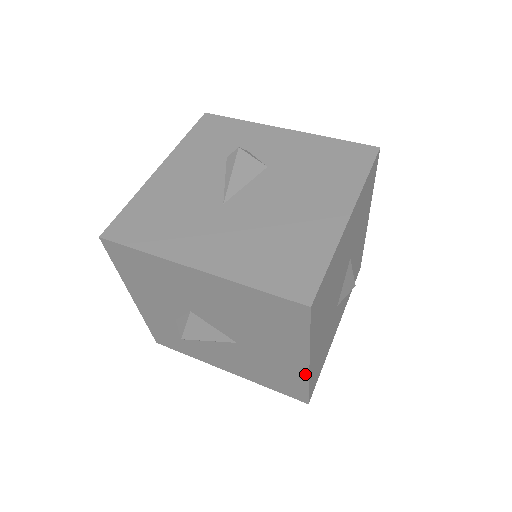
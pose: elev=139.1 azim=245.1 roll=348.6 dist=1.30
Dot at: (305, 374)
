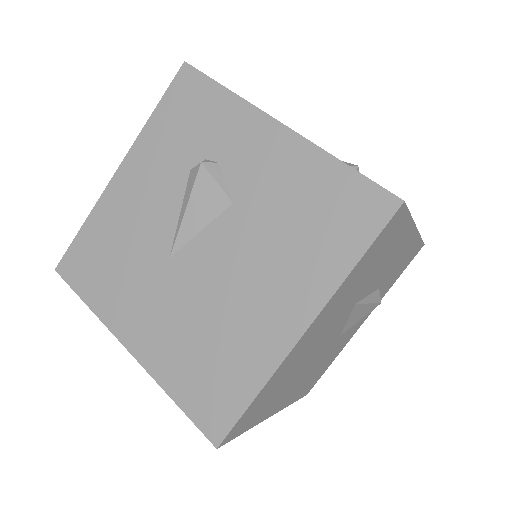
Dot at: occluded
